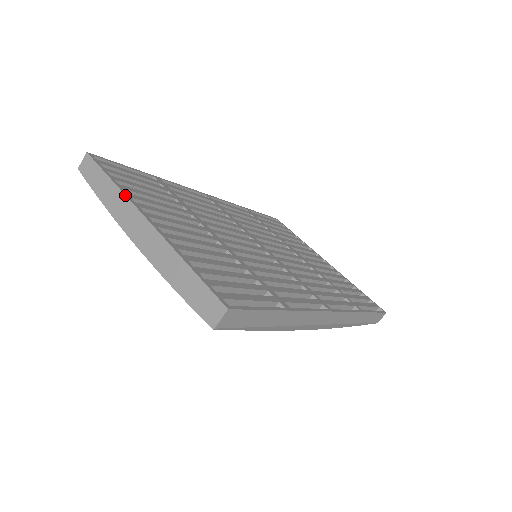
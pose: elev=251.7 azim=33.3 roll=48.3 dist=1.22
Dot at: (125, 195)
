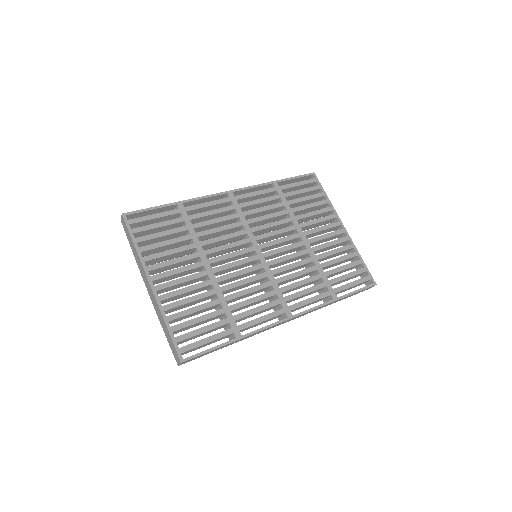
Dot at: (140, 261)
